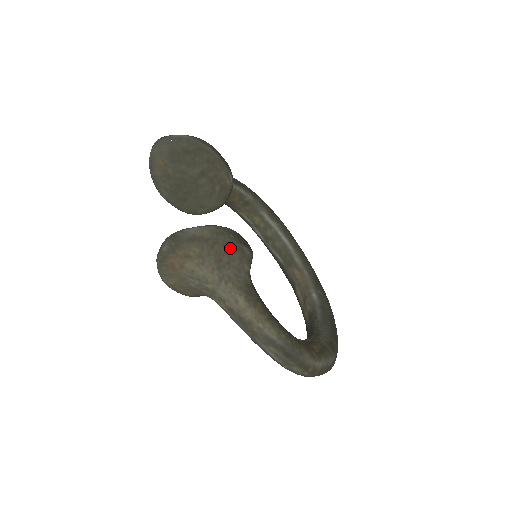
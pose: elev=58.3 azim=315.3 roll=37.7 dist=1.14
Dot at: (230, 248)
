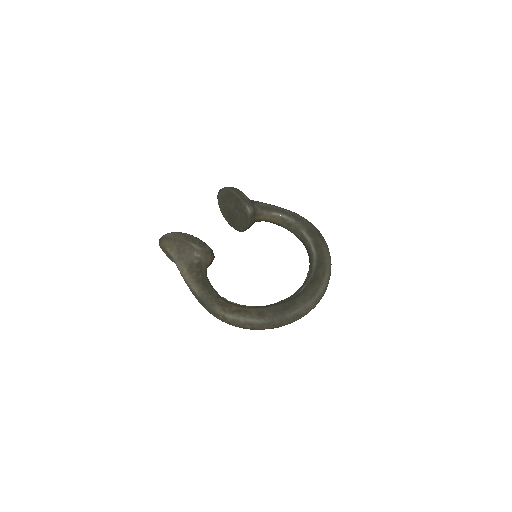
Dot at: (183, 243)
